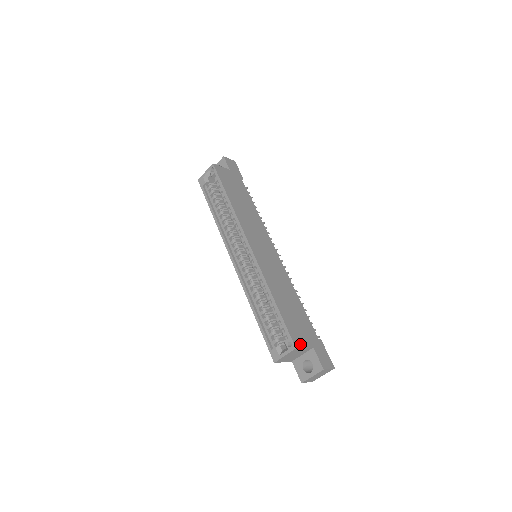
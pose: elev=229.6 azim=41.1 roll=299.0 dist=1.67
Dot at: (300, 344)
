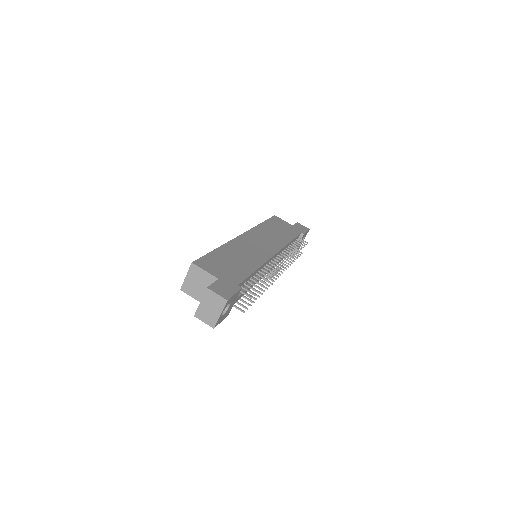
Dot at: (203, 266)
